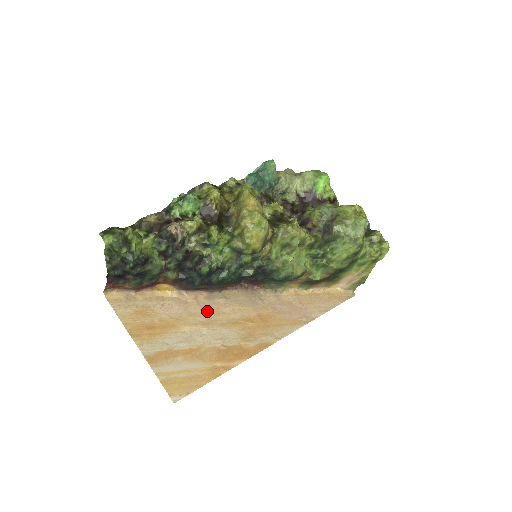
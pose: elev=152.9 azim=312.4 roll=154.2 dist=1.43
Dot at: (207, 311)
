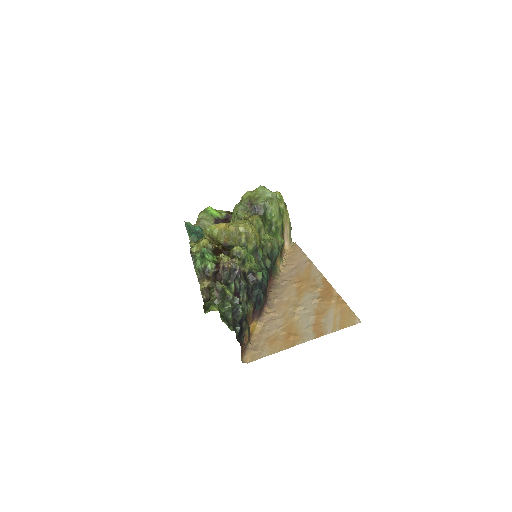
Dot at: (283, 307)
